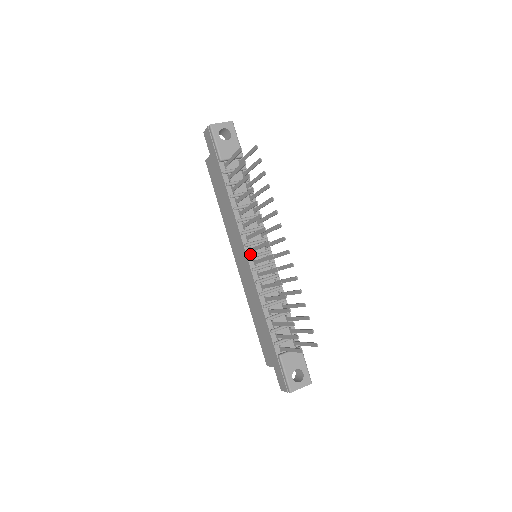
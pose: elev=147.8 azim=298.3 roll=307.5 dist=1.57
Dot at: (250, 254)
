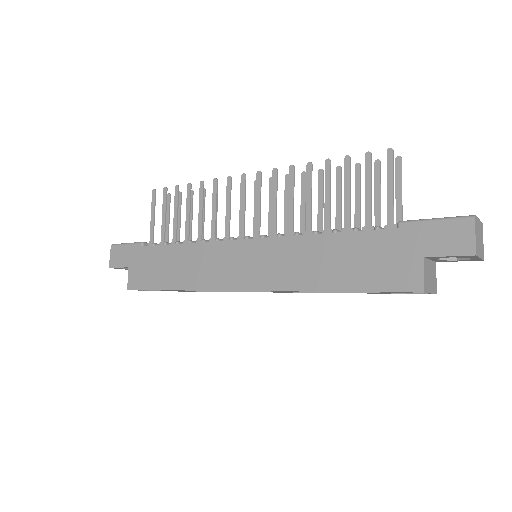
Dot at: (244, 240)
